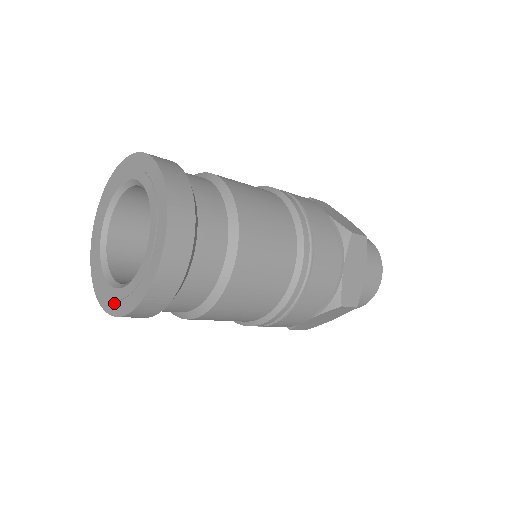
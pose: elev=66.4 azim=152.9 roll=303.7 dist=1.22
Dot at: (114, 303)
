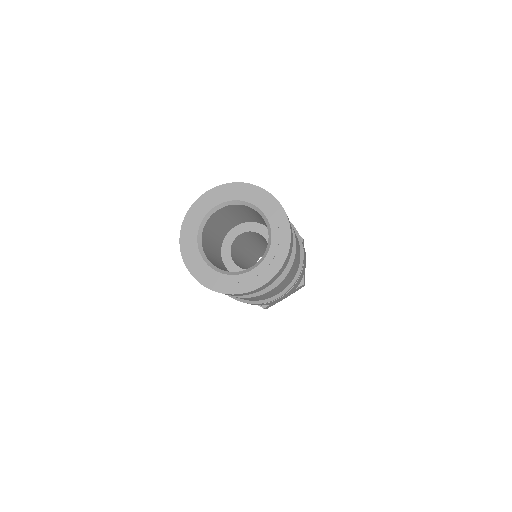
Dot at: (195, 264)
